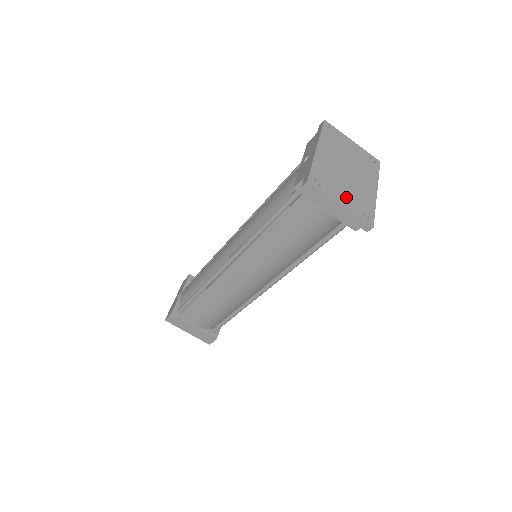
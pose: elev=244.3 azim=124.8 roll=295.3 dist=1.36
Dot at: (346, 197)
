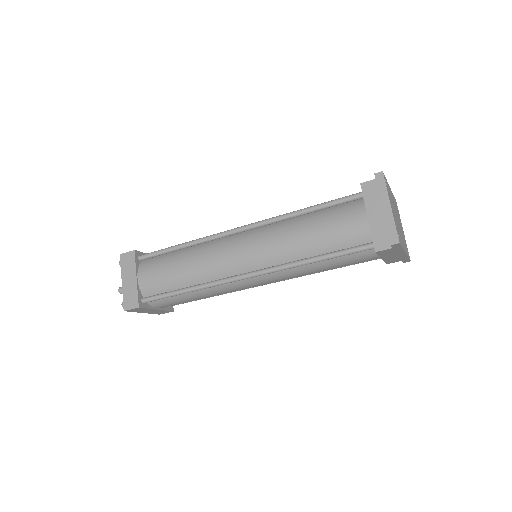
Dot at: occluded
